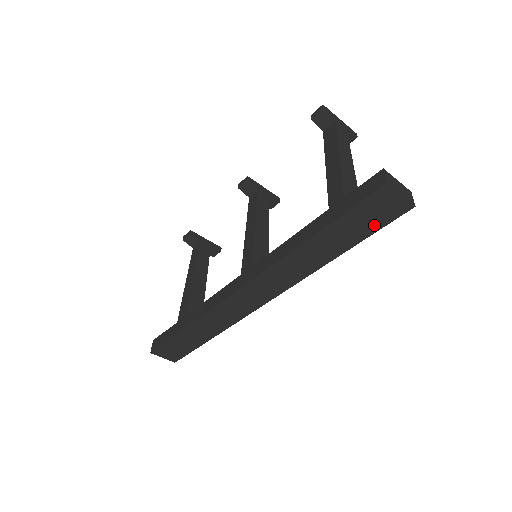
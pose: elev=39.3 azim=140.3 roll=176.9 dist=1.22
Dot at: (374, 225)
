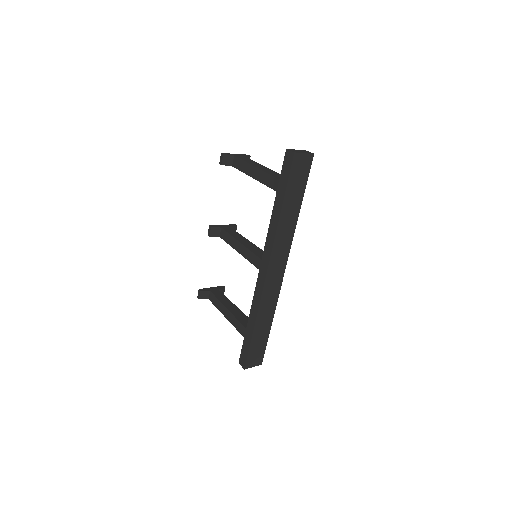
Dot at: (304, 178)
